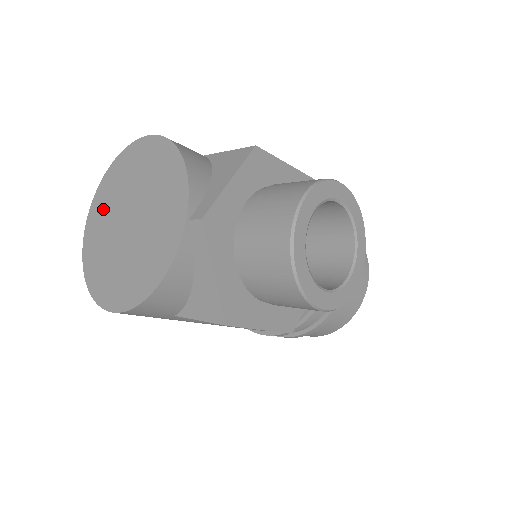
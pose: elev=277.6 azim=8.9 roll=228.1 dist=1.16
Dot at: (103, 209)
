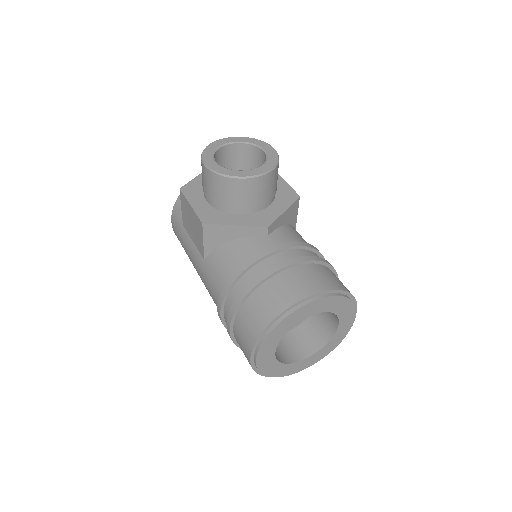
Dot at: occluded
